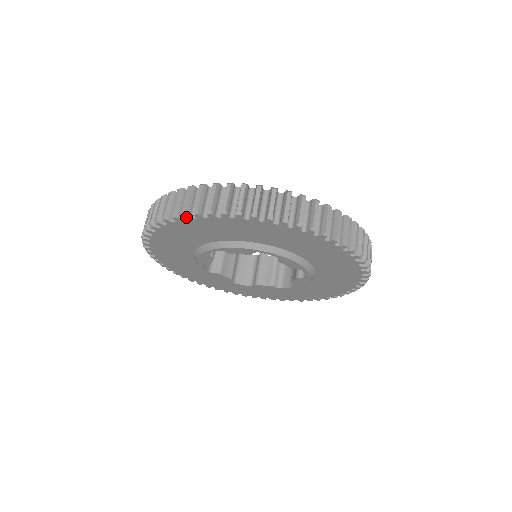
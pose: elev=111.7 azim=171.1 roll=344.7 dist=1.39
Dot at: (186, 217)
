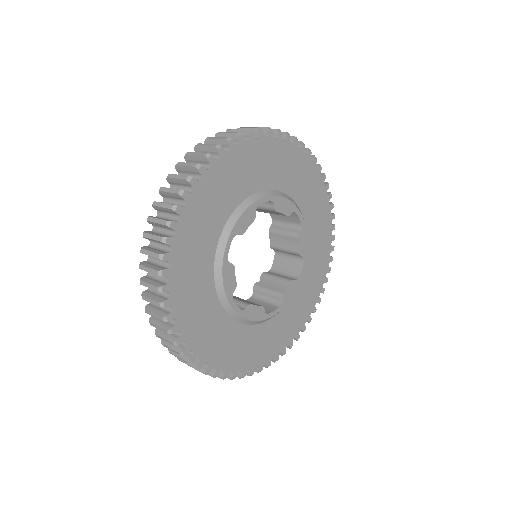
Dot at: (185, 196)
